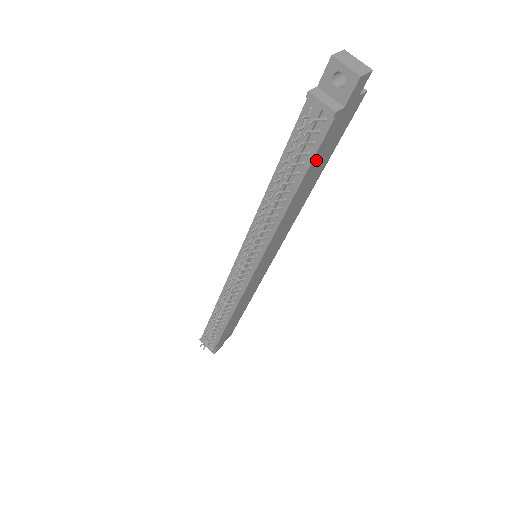
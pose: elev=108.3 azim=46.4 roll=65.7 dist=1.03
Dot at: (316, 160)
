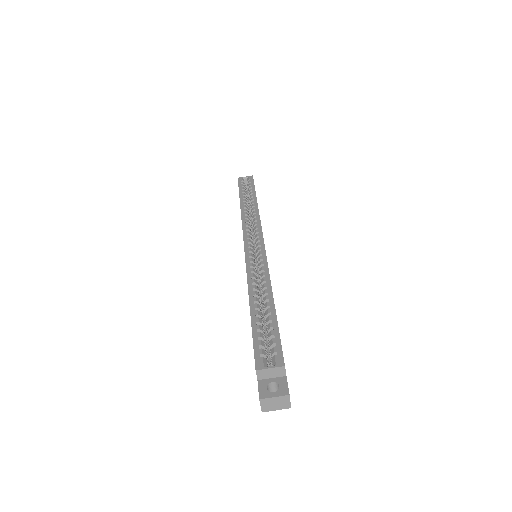
Dot at: occluded
